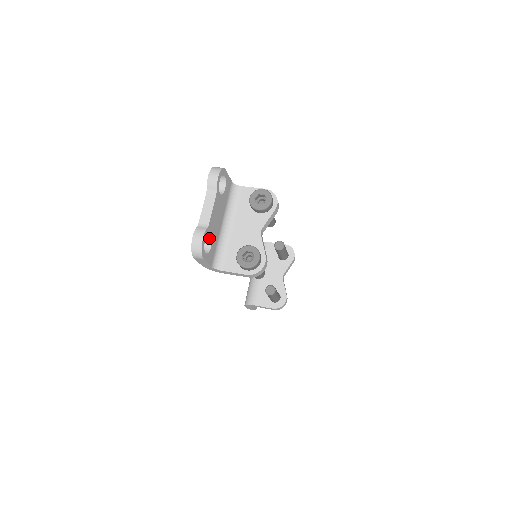
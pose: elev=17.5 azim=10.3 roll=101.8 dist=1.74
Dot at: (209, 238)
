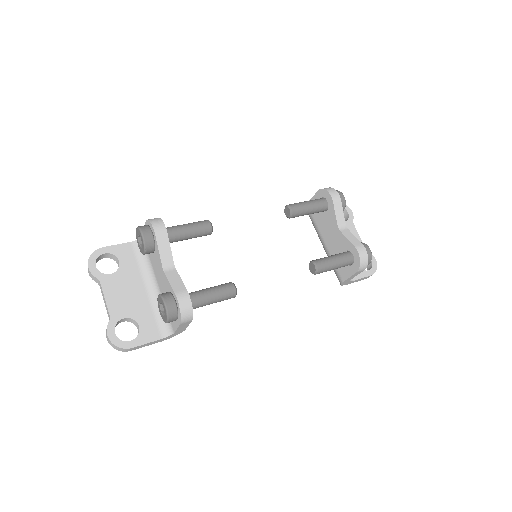
Dot at: (132, 320)
